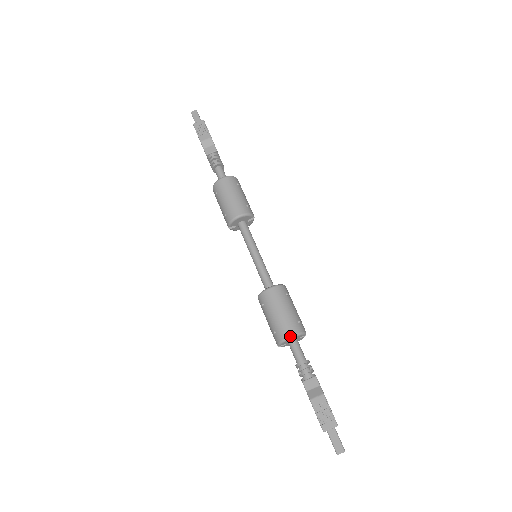
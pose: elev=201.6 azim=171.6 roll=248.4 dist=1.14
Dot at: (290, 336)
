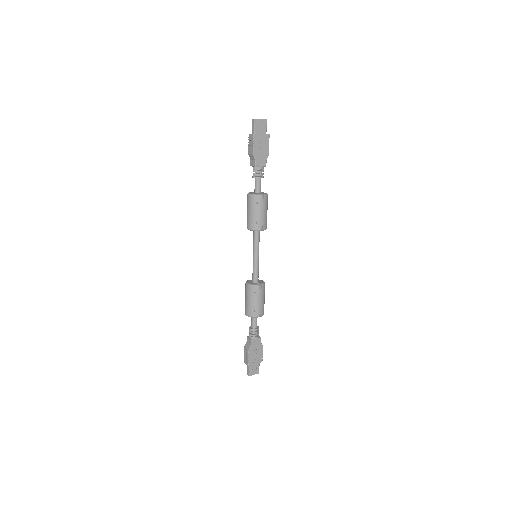
Dot at: (246, 315)
